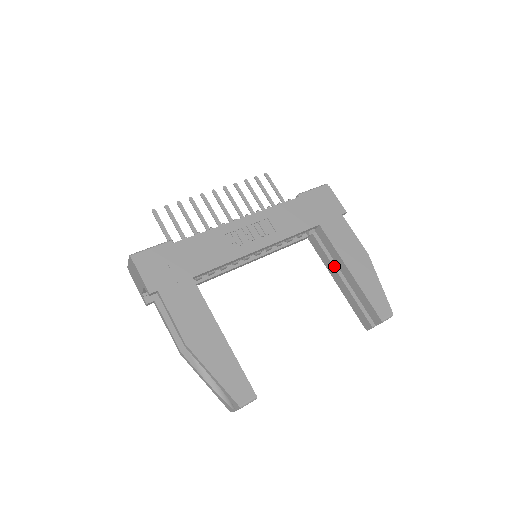
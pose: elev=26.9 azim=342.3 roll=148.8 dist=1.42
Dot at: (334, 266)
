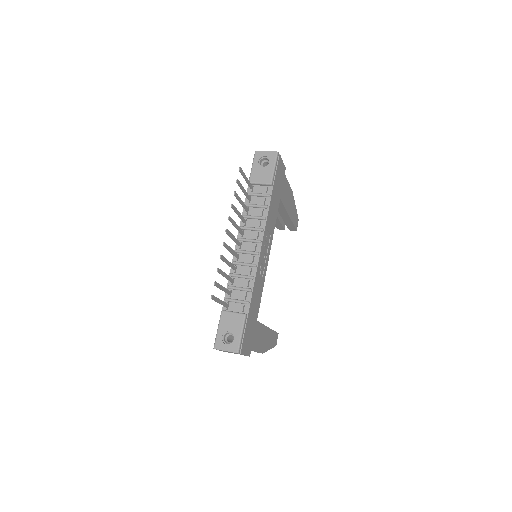
Dot at: occluded
